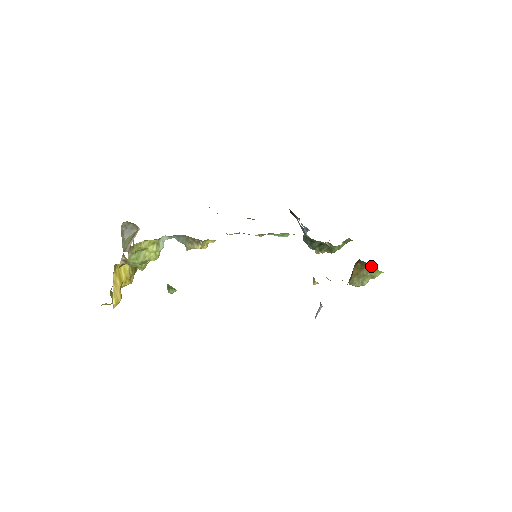
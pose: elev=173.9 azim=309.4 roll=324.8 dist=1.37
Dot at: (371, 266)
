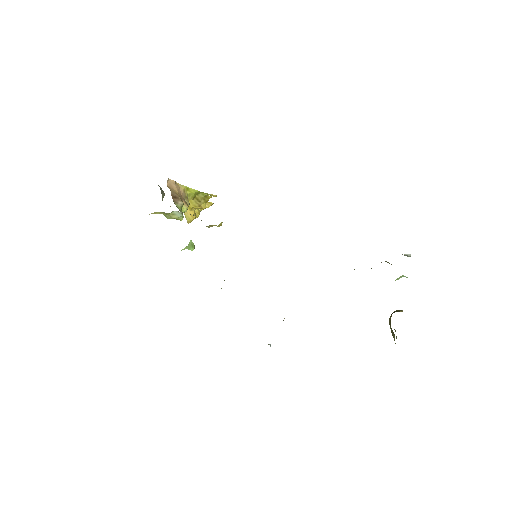
Dot at: (393, 333)
